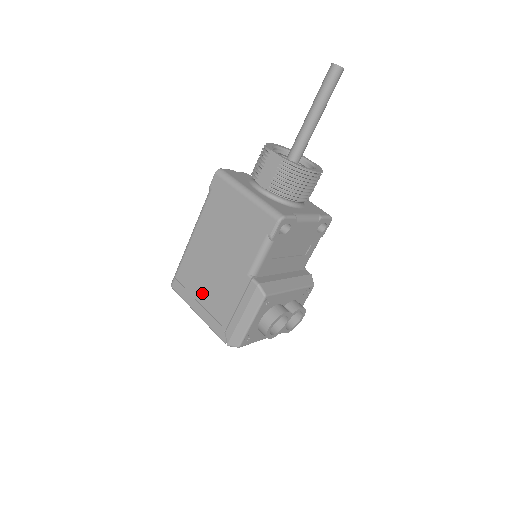
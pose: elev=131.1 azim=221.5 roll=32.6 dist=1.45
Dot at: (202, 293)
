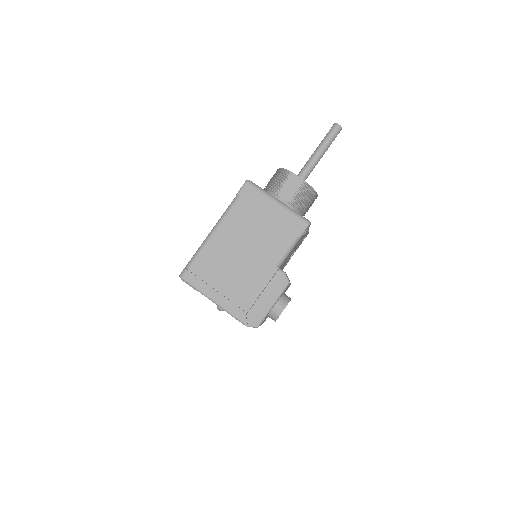
Dot at: (222, 282)
